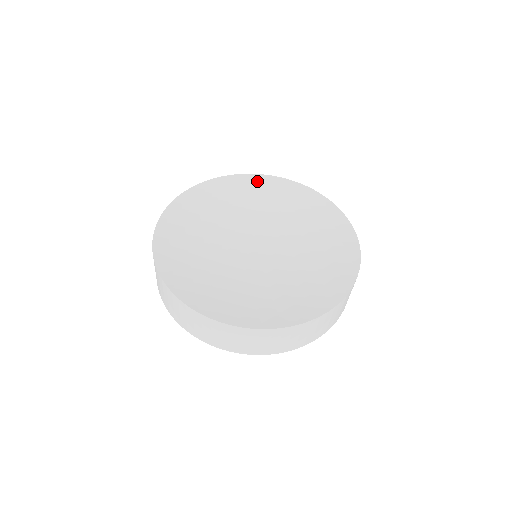
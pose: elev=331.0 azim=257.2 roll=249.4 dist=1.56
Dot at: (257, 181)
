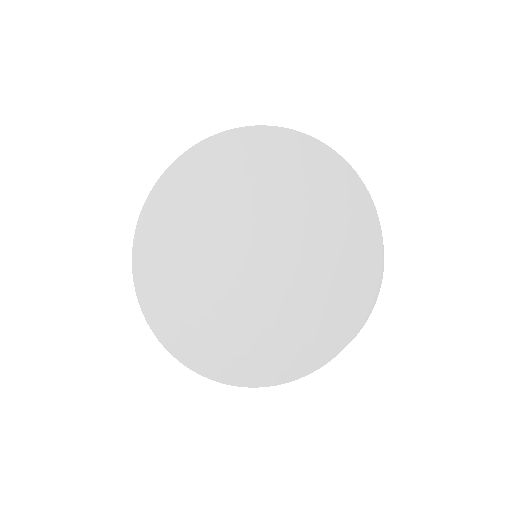
Dot at: (303, 147)
